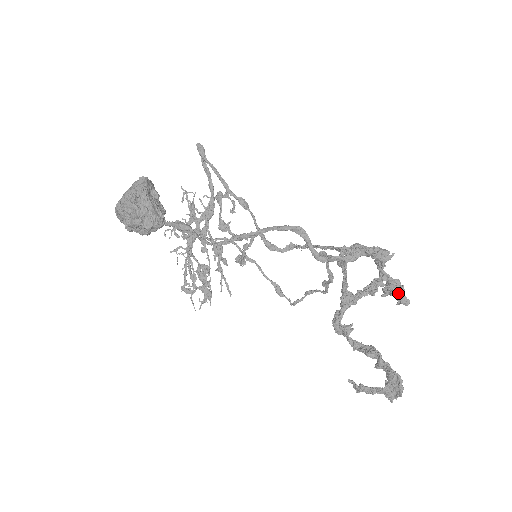
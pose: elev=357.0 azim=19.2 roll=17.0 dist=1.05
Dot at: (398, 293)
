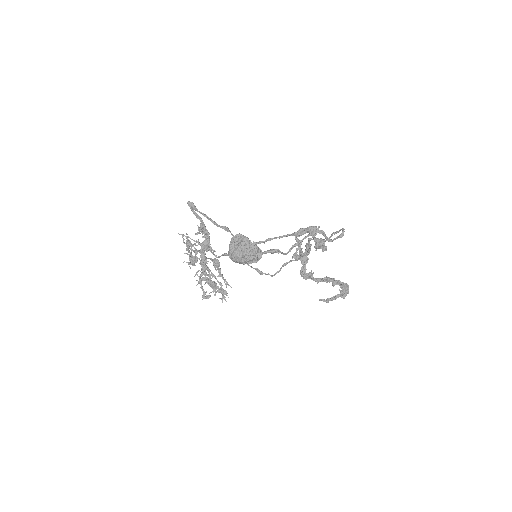
Dot at: occluded
